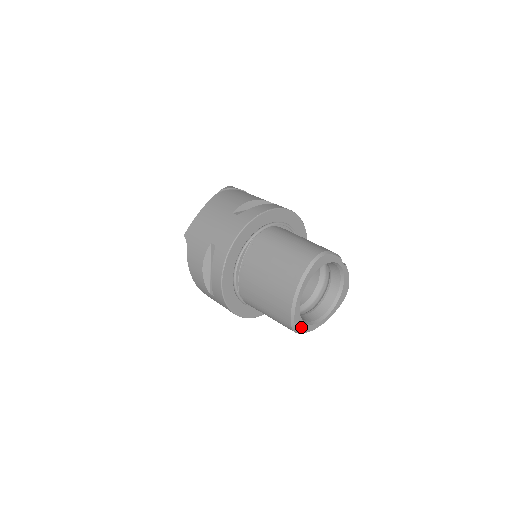
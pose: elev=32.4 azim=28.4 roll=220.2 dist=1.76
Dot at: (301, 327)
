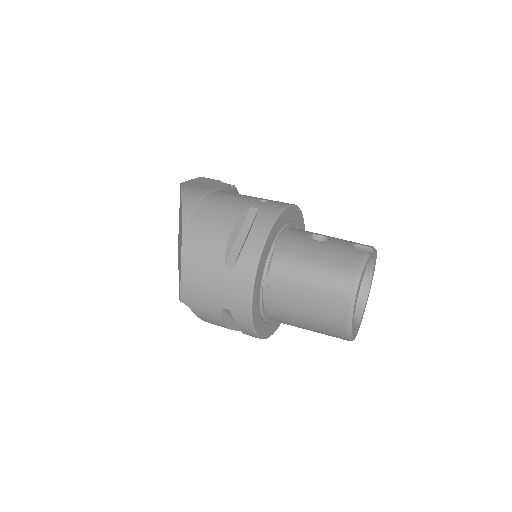
Dot at: (356, 331)
